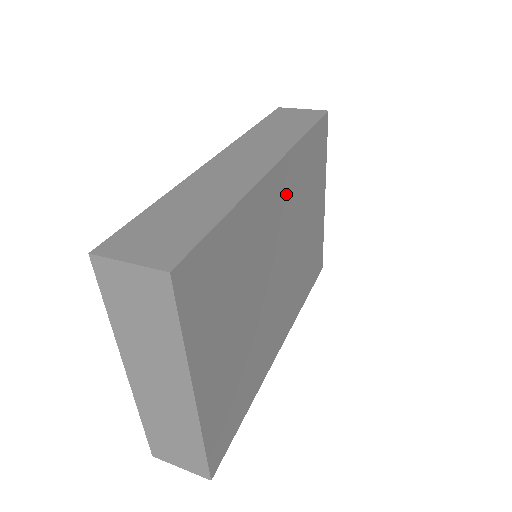
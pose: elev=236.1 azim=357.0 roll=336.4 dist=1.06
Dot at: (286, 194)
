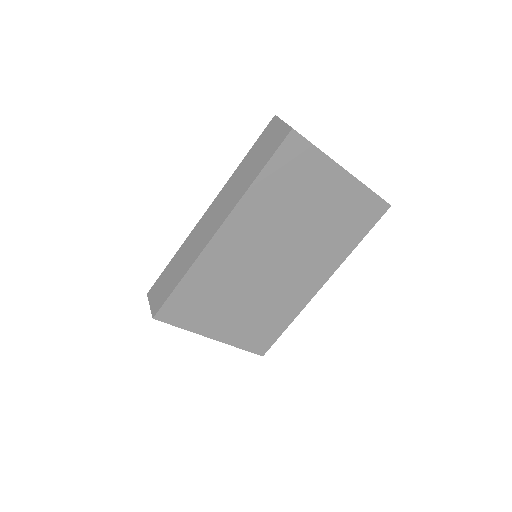
Dot at: (251, 227)
